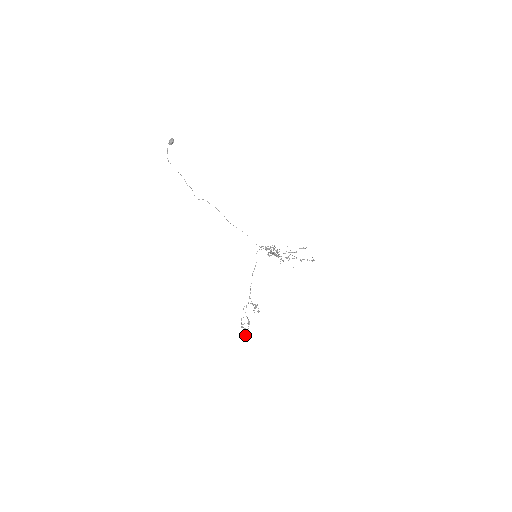
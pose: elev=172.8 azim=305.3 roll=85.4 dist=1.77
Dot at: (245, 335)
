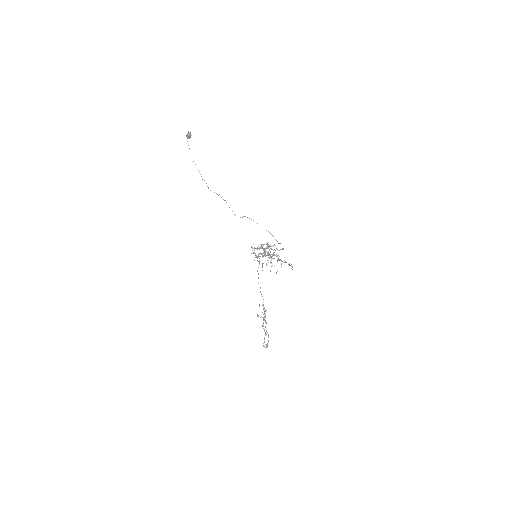
Dot at: occluded
